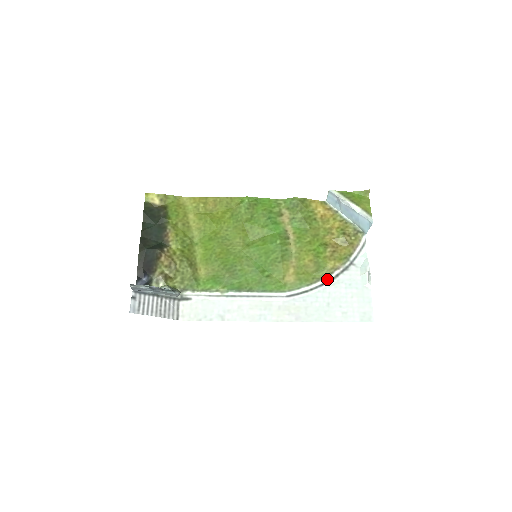
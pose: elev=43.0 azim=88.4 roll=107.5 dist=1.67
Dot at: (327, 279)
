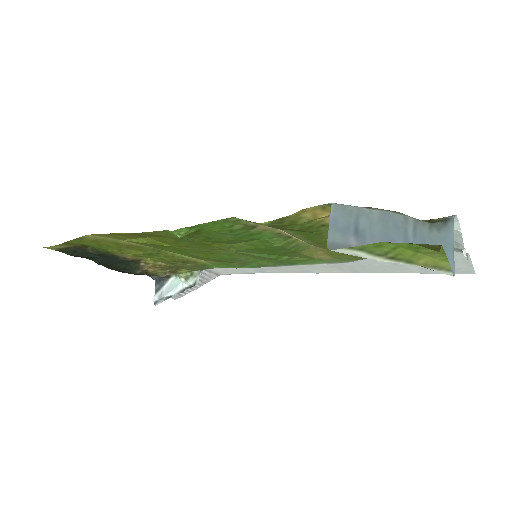
Dot at: occluded
